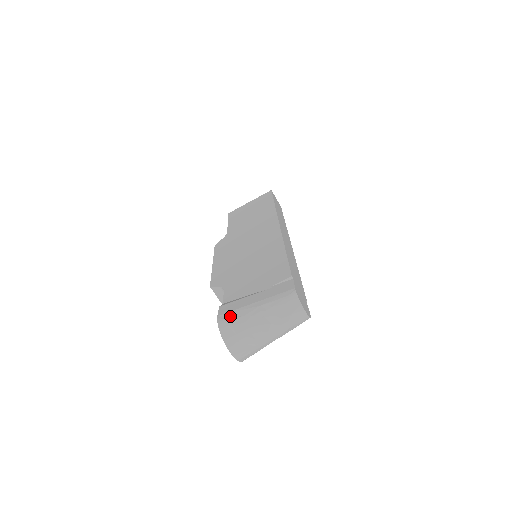
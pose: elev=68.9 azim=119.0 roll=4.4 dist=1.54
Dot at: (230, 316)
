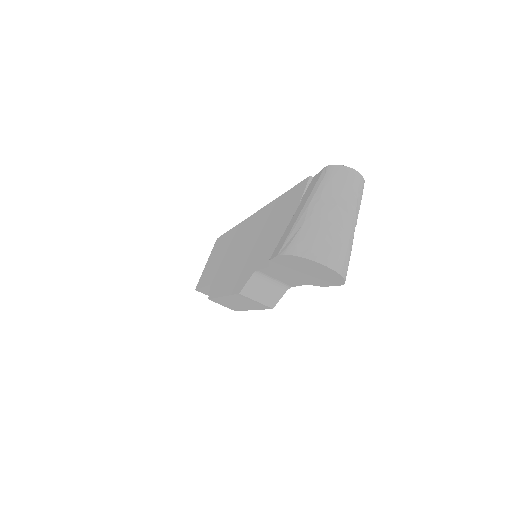
Dot at: (290, 239)
